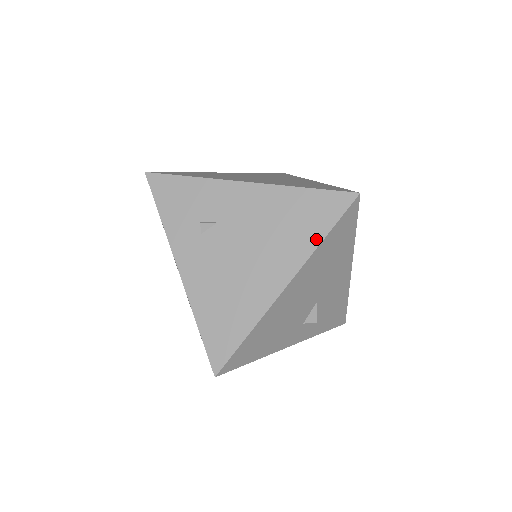
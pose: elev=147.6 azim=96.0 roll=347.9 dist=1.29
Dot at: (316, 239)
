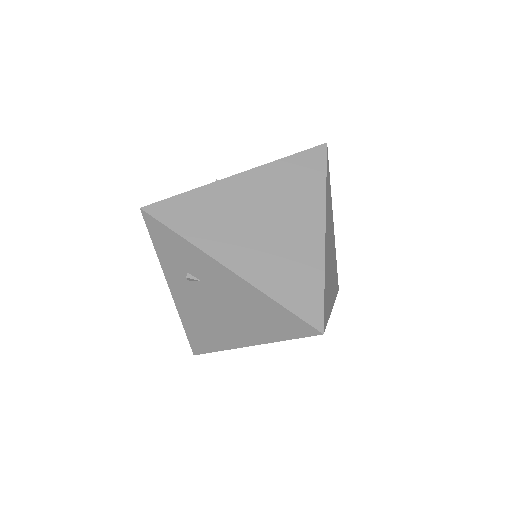
Dot at: (277, 337)
